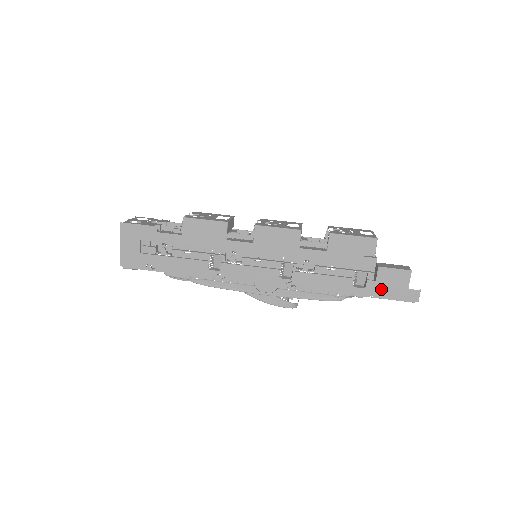
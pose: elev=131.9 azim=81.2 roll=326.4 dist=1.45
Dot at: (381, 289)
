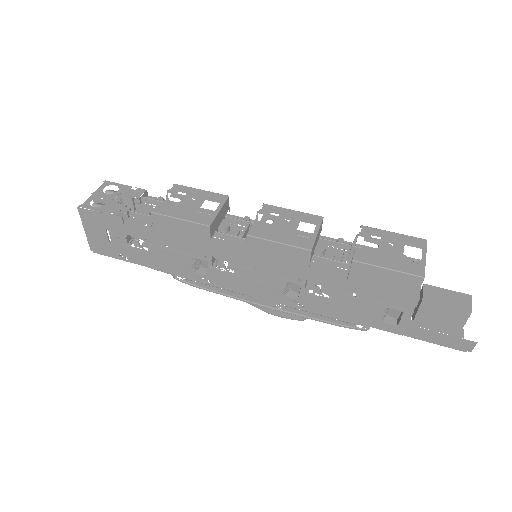
Dot at: (420, 331)
